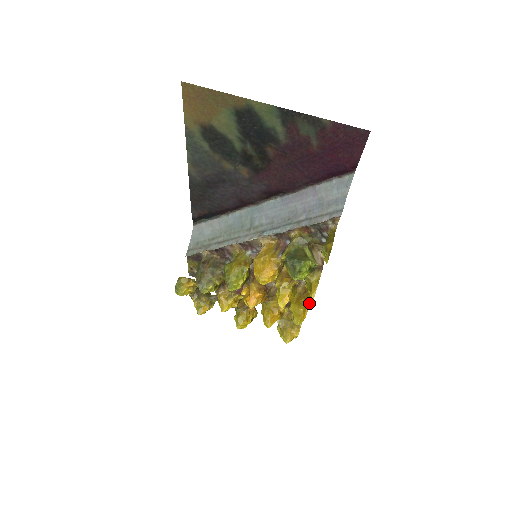
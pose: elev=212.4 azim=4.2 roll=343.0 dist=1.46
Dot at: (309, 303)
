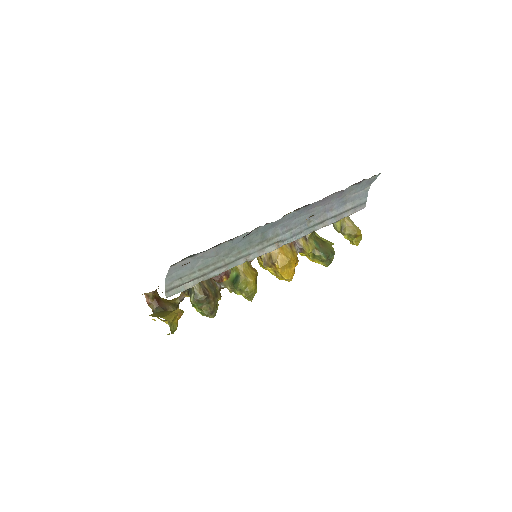
Dot at: occluded
